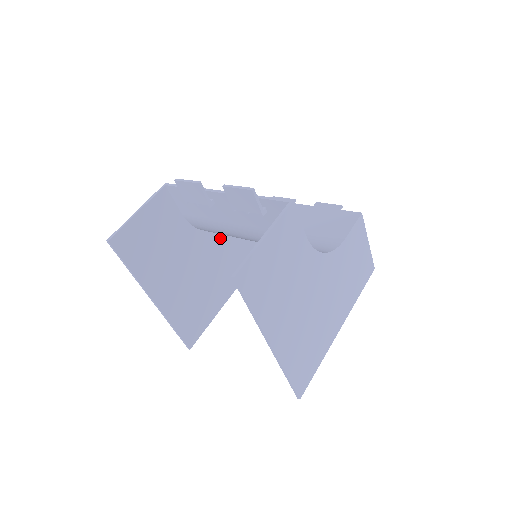
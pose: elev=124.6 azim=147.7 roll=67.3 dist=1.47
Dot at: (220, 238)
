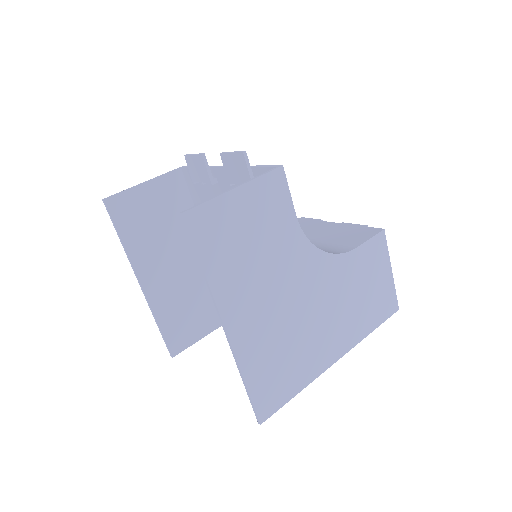
Dot at: occluded
